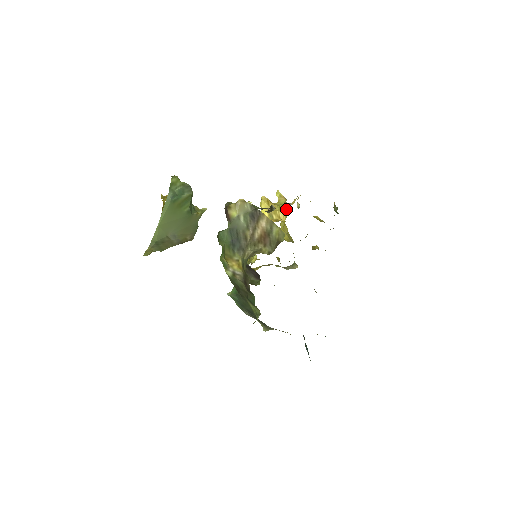
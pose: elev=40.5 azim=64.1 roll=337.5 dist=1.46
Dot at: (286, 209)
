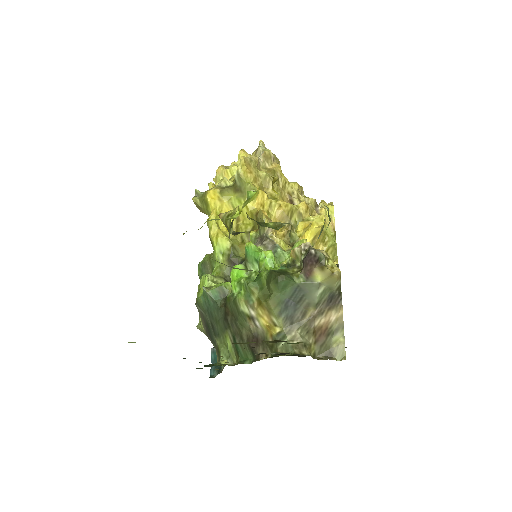
Dot at: (332, 255)
